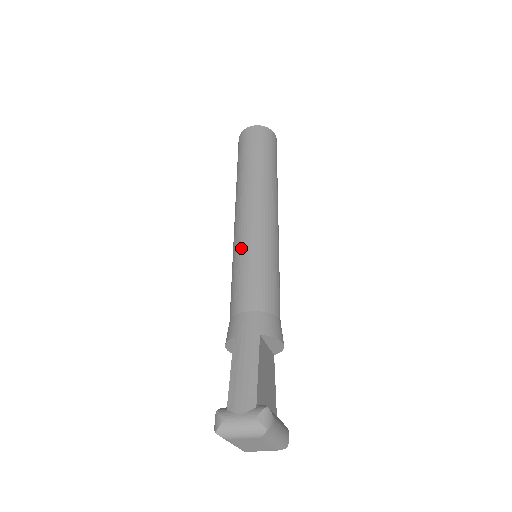
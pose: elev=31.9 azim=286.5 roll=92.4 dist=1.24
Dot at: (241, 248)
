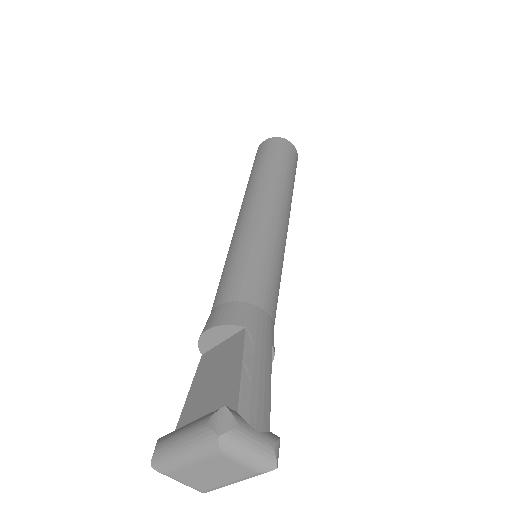
Dot at: (266, 239)
